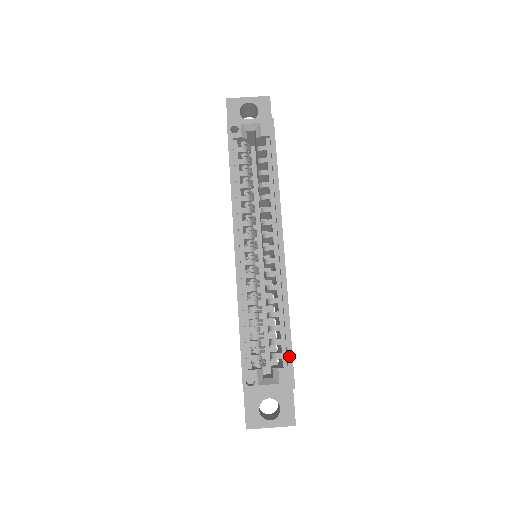
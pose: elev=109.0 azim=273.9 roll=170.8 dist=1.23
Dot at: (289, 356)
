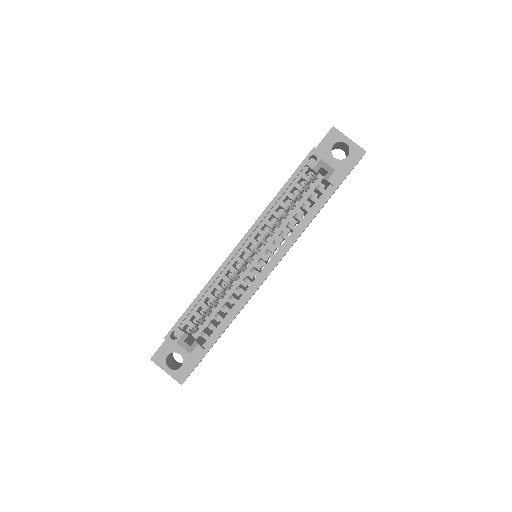
Dot at: (211, 343)
